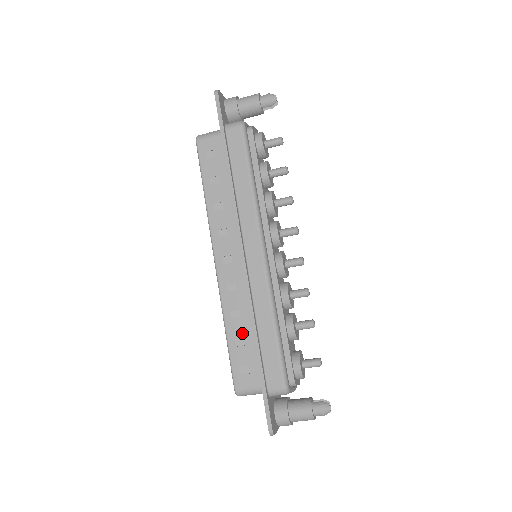
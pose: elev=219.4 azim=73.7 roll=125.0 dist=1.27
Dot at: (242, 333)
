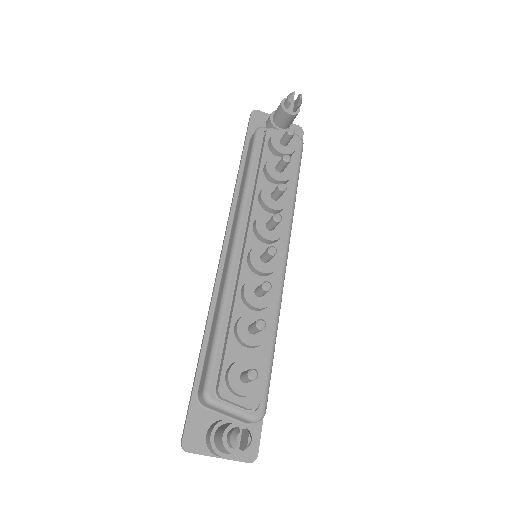
Dot at: occluded
